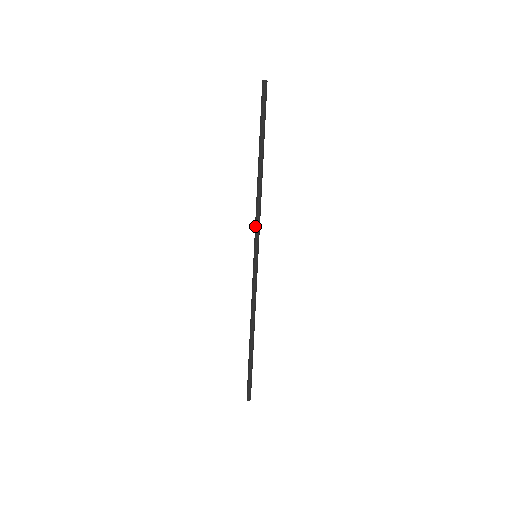
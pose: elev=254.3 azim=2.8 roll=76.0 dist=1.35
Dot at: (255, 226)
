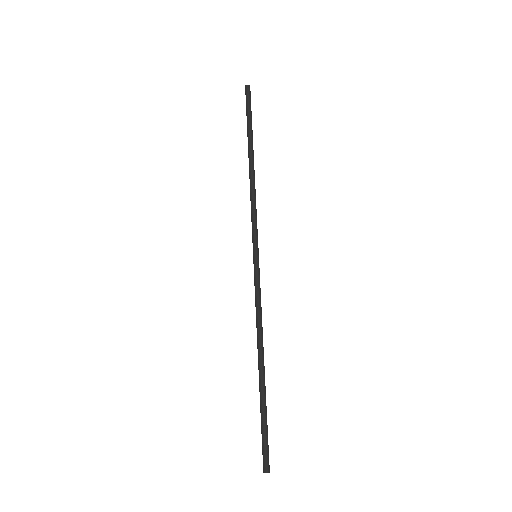
Dot at: (252, 220)
